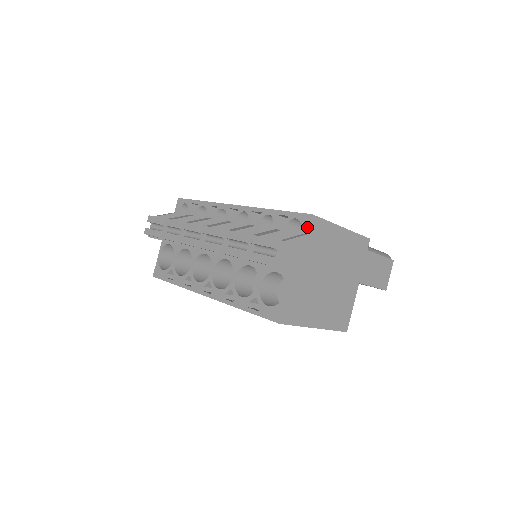
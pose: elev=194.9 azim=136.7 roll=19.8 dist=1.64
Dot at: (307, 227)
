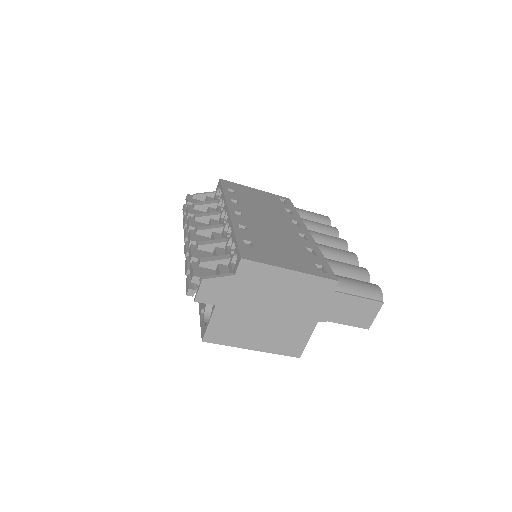
Dot at: (236, 268)
